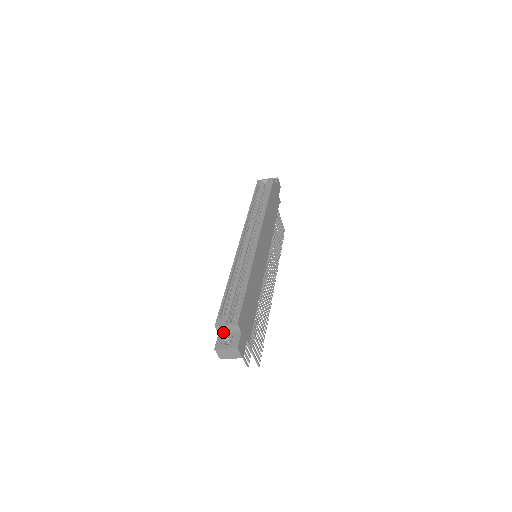
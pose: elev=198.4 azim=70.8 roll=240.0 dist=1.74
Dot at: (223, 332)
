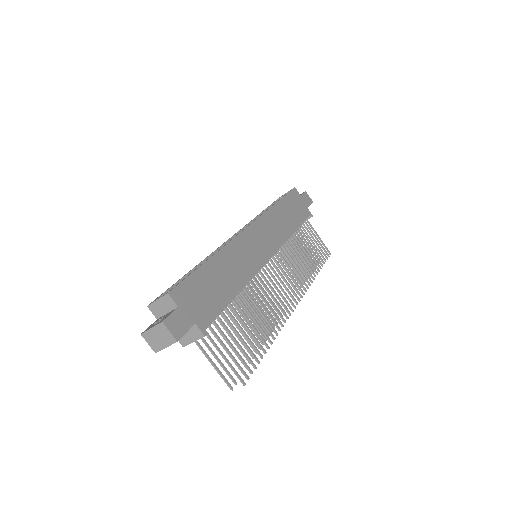
Dot at: (160, 315)
